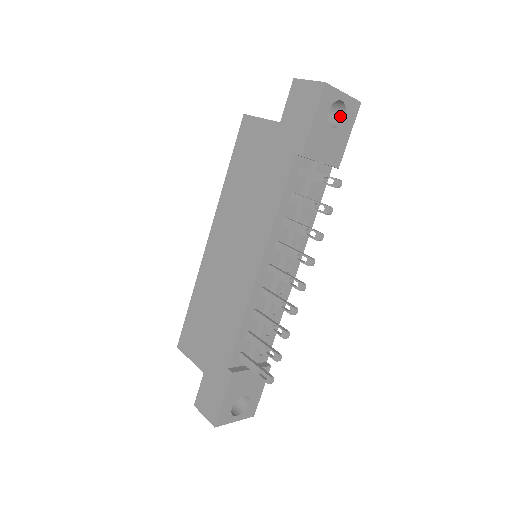
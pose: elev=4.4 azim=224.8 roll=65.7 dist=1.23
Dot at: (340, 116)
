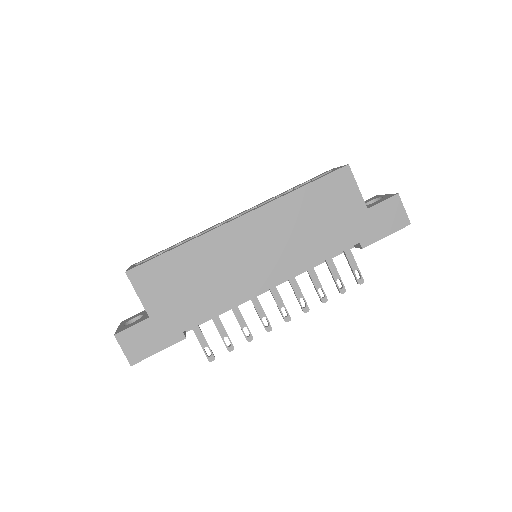
Dot at: occluded
